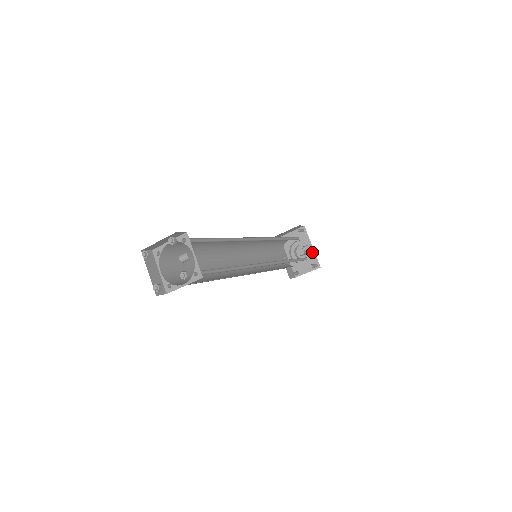
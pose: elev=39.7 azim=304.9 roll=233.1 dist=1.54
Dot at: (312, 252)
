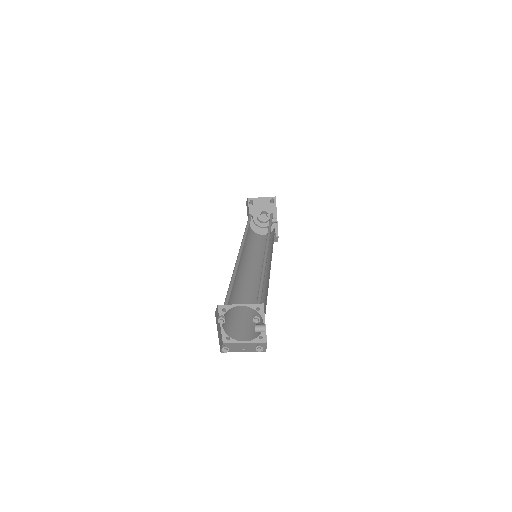
Dot at: occluded
